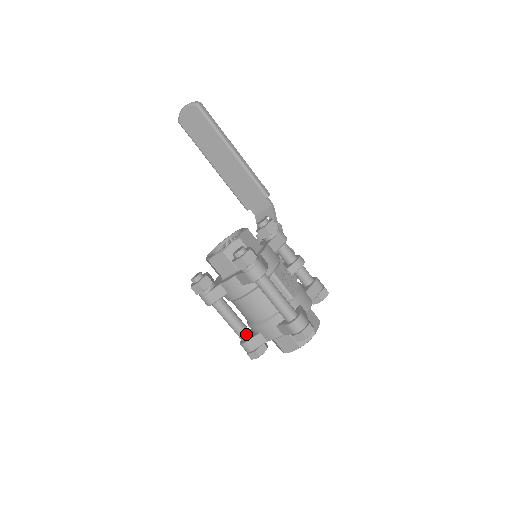
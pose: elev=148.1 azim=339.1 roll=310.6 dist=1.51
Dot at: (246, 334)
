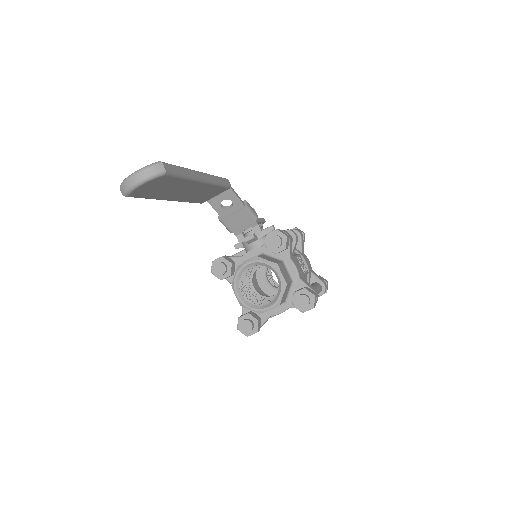
Dot at: occluded
